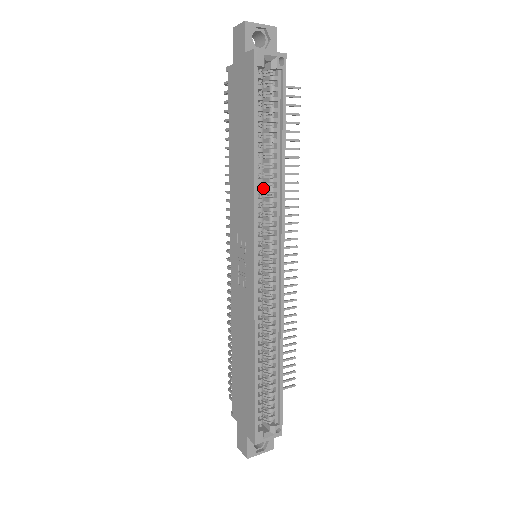
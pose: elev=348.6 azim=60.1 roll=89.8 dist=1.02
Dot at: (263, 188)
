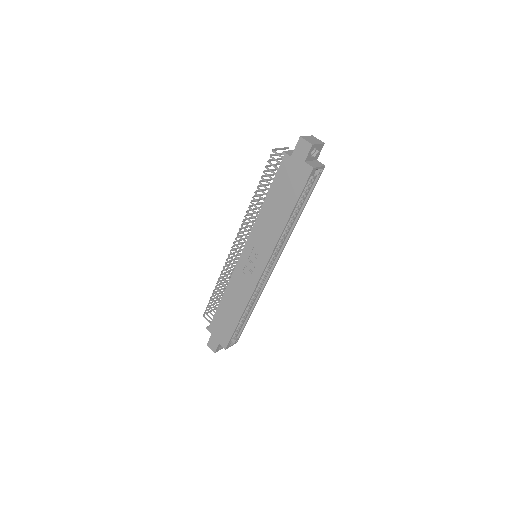
Dot at: occluded
